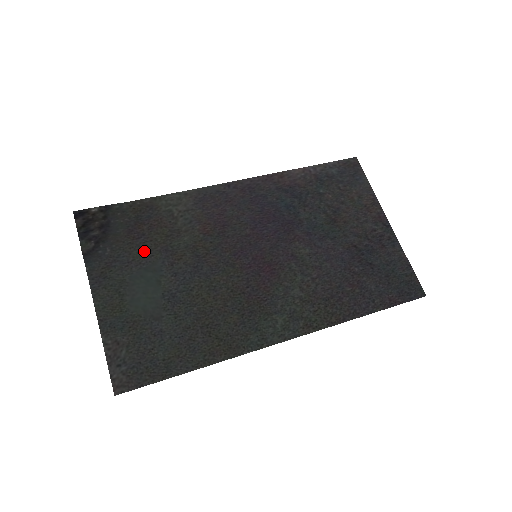
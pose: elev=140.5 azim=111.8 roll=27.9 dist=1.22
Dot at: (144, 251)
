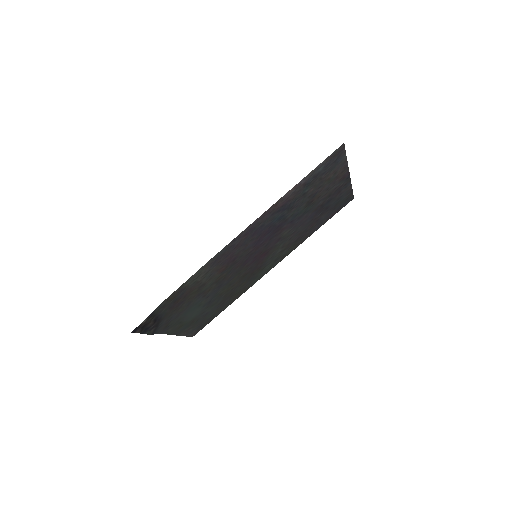
Dot at: (186, 305)
